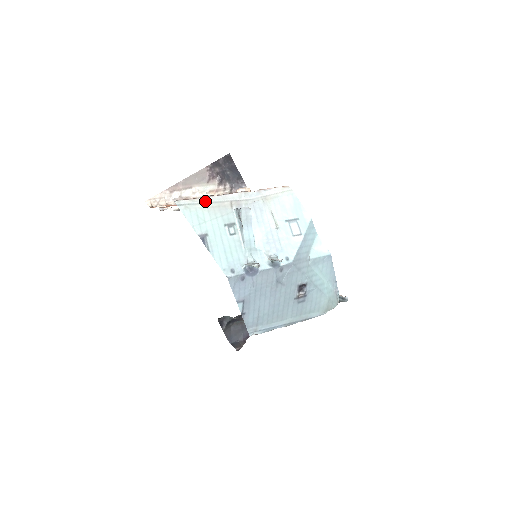
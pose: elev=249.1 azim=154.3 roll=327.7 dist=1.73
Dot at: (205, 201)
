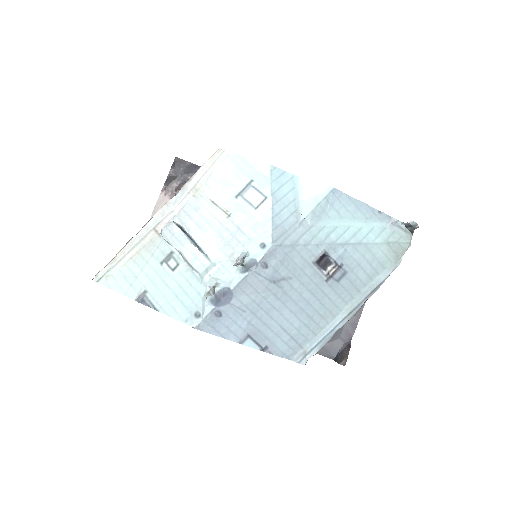
Dot at: (124, 253)
